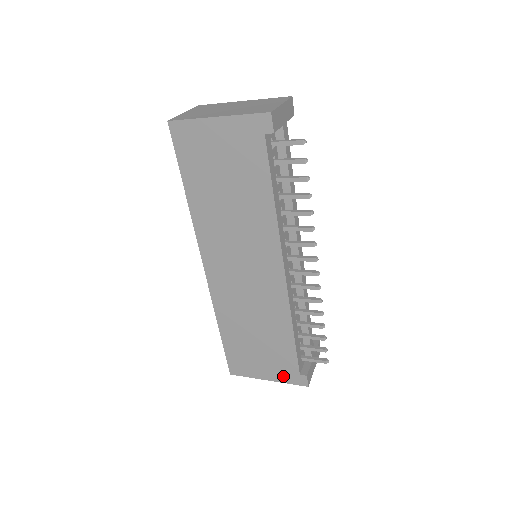
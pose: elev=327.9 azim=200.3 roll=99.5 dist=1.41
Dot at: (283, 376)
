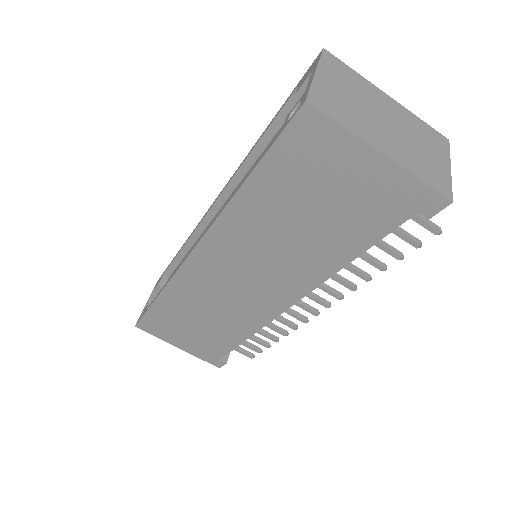
Dot at: (200, 353)
